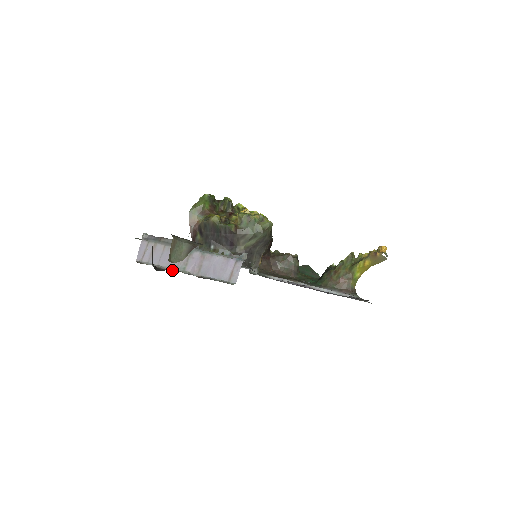
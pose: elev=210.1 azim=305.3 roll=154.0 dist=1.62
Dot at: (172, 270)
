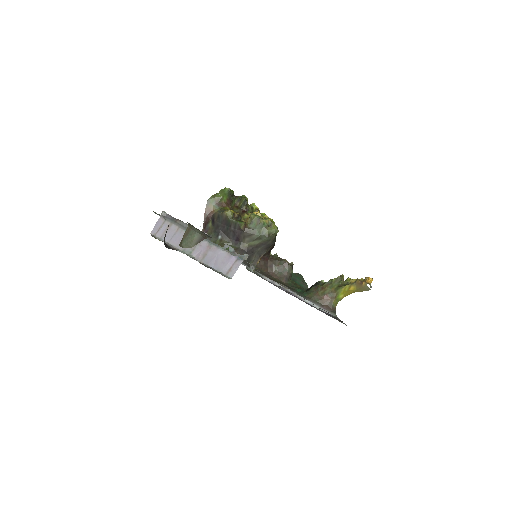
Dot at: (180, 251)
